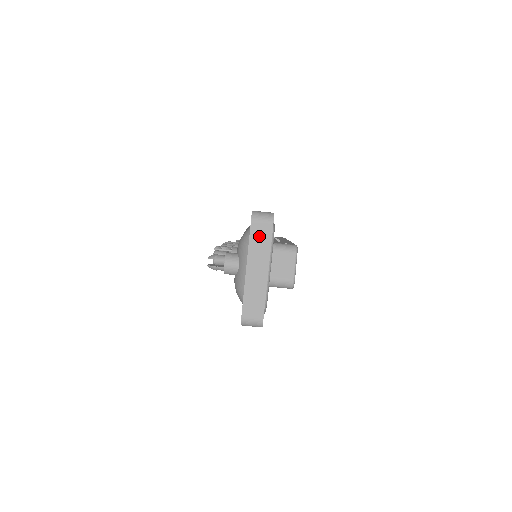
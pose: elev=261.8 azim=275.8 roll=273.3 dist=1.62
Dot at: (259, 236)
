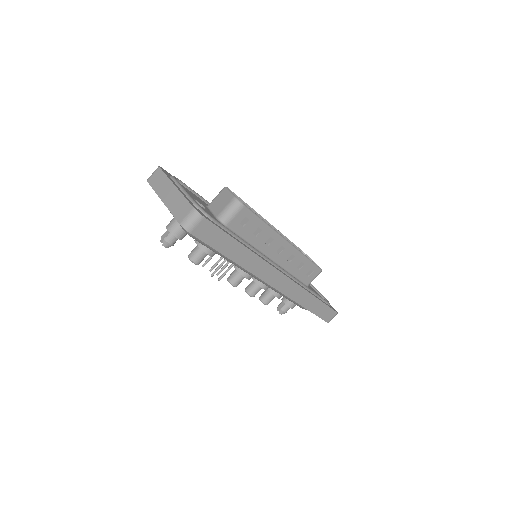
Dot at: (156, 181)
